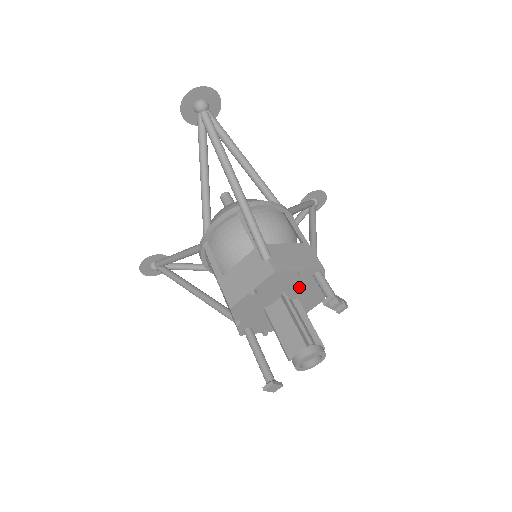
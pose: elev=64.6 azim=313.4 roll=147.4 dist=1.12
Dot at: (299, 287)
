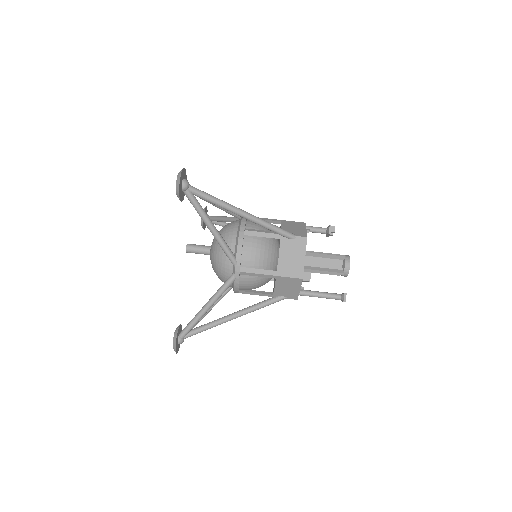
Dot at: occluded
